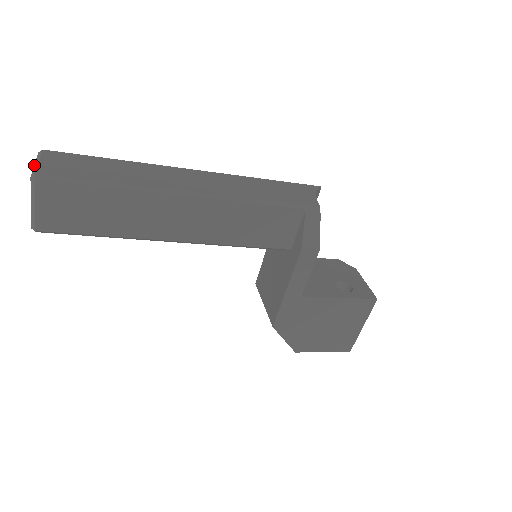
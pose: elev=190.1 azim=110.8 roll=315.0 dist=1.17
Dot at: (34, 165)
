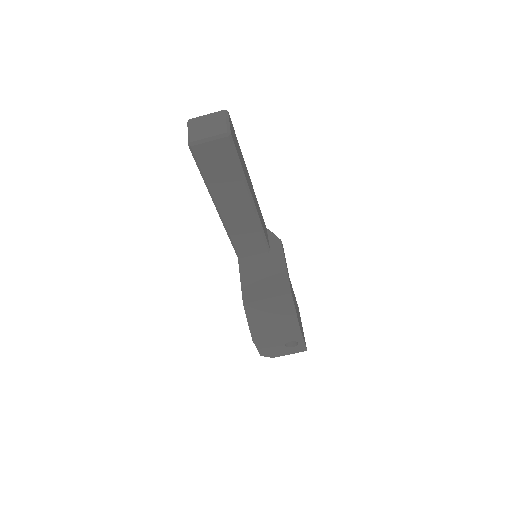
Dot at: (209, 114)
